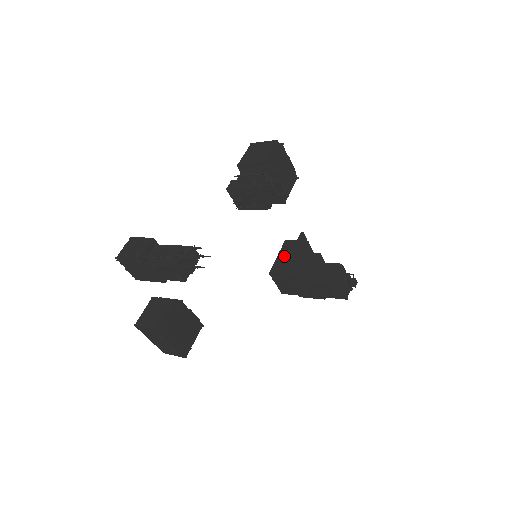
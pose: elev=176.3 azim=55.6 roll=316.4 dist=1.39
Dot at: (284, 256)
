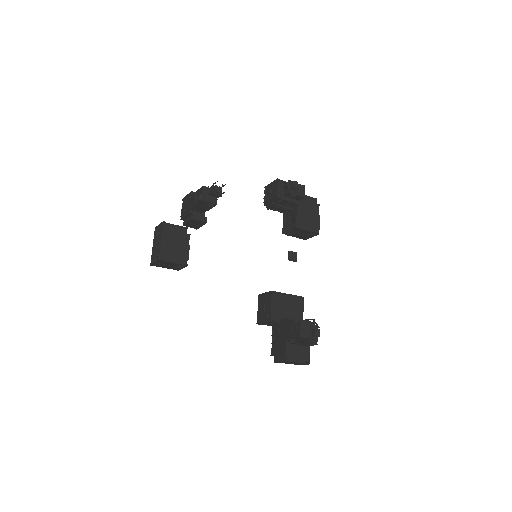
Dot at: occluded
